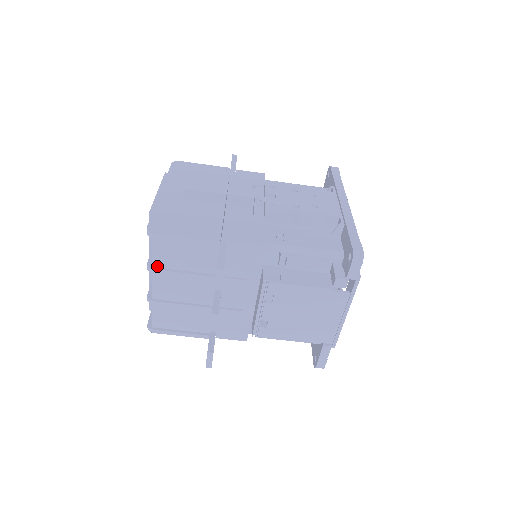
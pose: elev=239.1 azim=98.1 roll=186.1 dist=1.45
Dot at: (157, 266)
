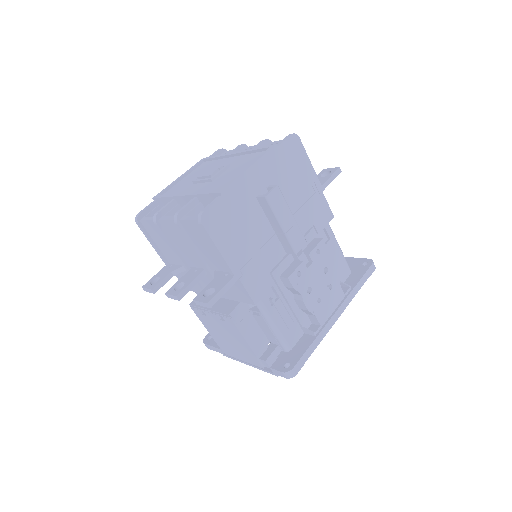
Dot at: (183, 224)
